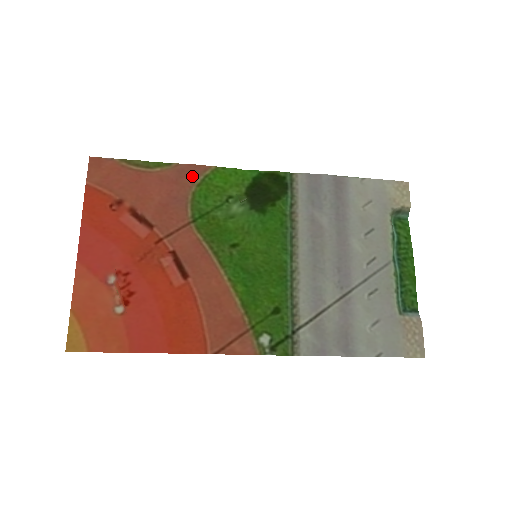
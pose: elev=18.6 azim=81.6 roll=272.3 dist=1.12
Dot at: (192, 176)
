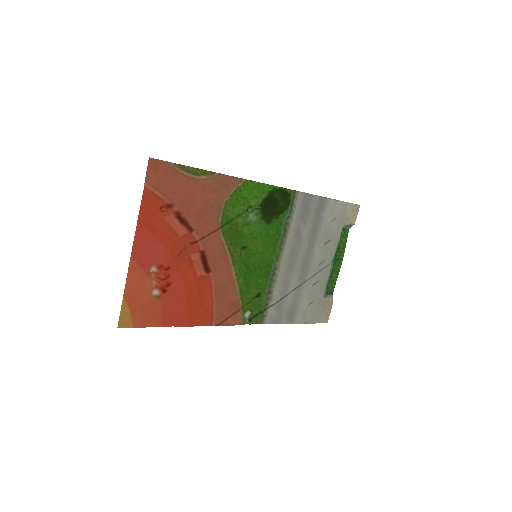
Dot at: (228, 187)
